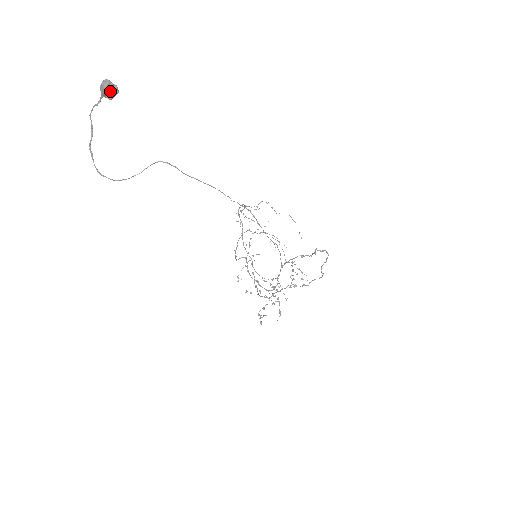
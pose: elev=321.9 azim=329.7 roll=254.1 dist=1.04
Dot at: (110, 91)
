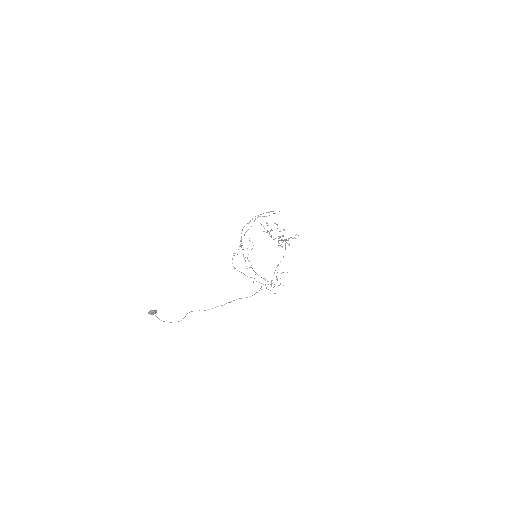
Dot at: occluded
